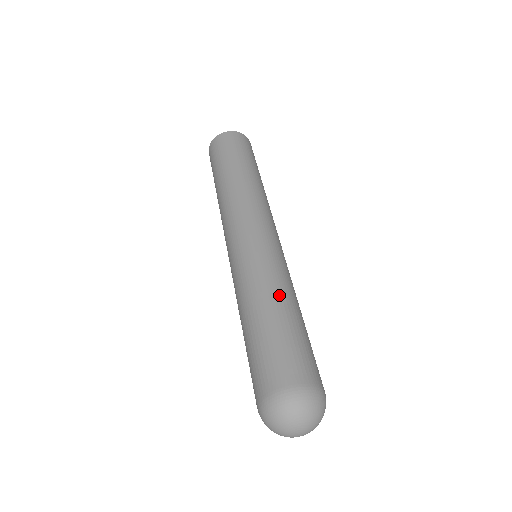
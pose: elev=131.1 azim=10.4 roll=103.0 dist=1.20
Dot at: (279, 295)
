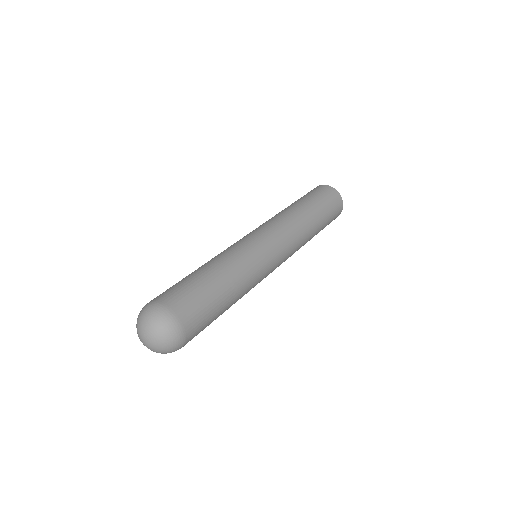
Dot at: (228, 270)
